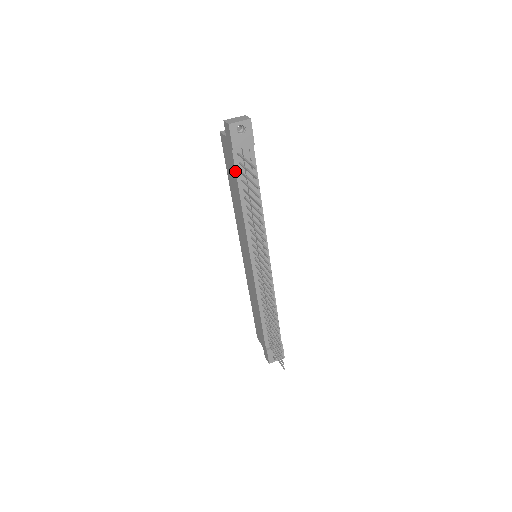
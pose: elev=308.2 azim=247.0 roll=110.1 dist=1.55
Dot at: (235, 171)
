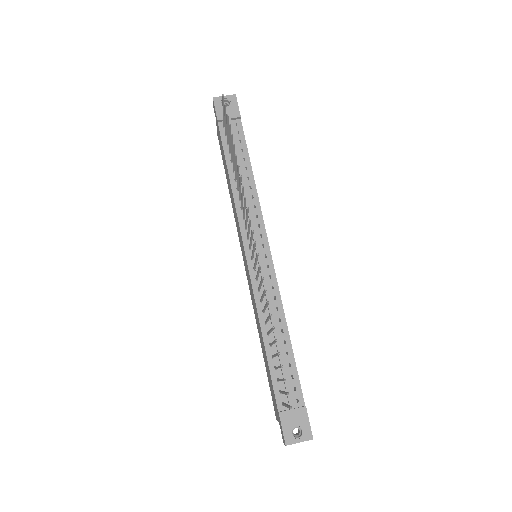
Dot at: (222, 143)
